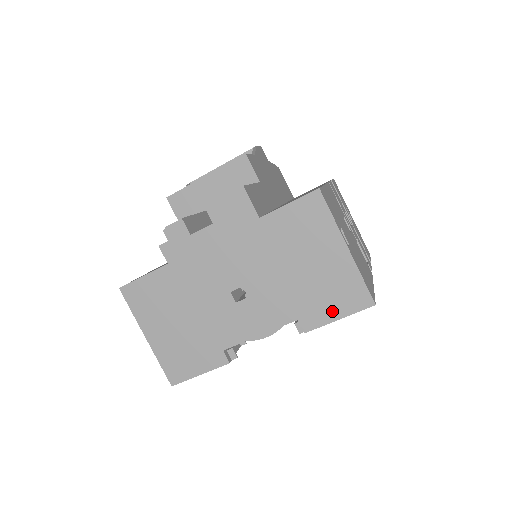
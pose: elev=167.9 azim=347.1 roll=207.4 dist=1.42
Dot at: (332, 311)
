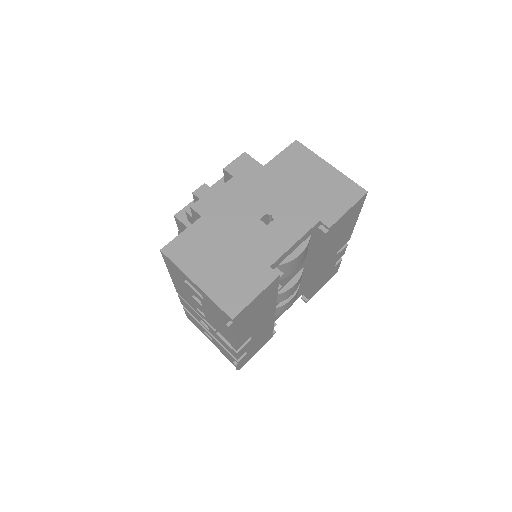
Dot at: (341, 206)
